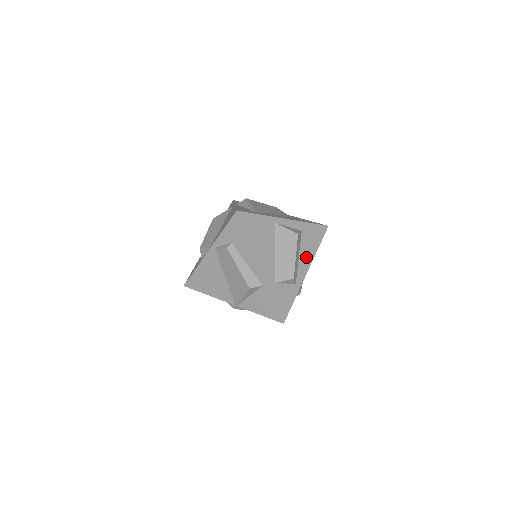
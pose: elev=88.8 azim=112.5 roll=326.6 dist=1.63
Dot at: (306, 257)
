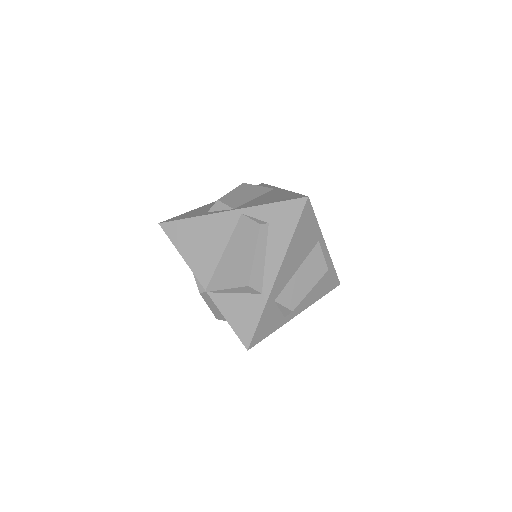
Dot at: (309, 298)
